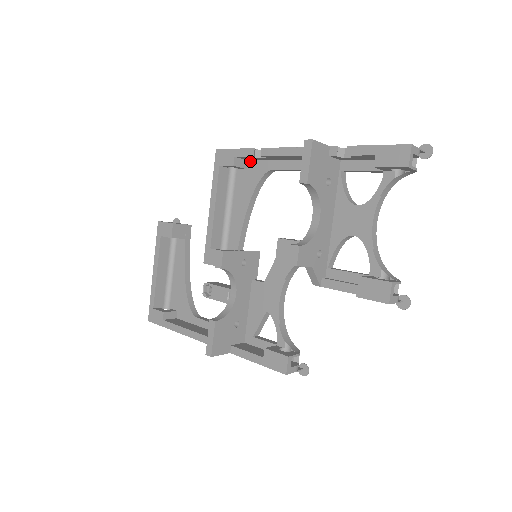
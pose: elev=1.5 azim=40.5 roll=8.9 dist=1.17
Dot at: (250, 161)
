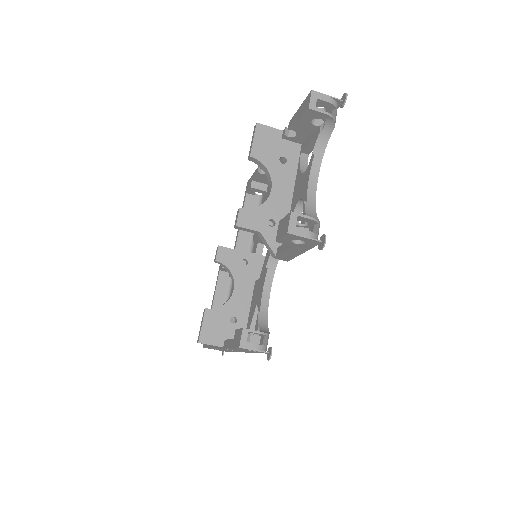
Dot at: (268, 184)
